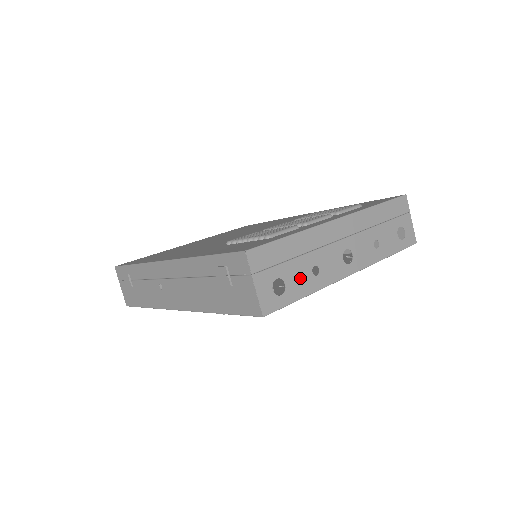
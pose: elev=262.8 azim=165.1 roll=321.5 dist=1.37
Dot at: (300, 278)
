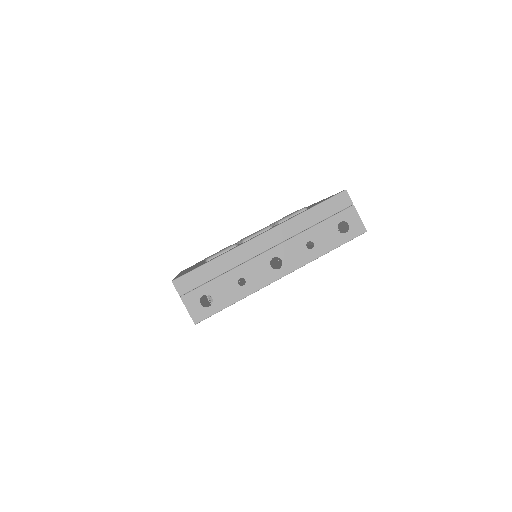
Dot at: (226, 290)
